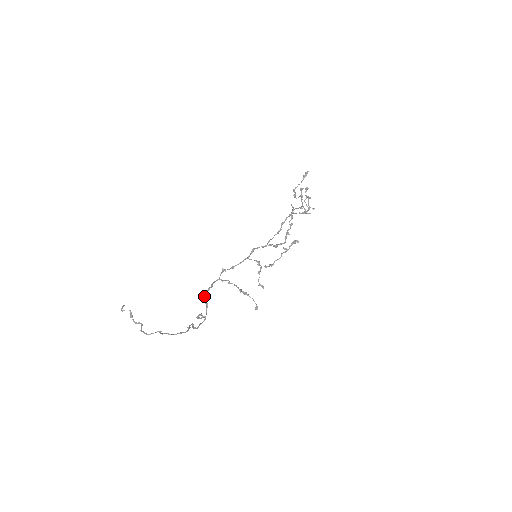
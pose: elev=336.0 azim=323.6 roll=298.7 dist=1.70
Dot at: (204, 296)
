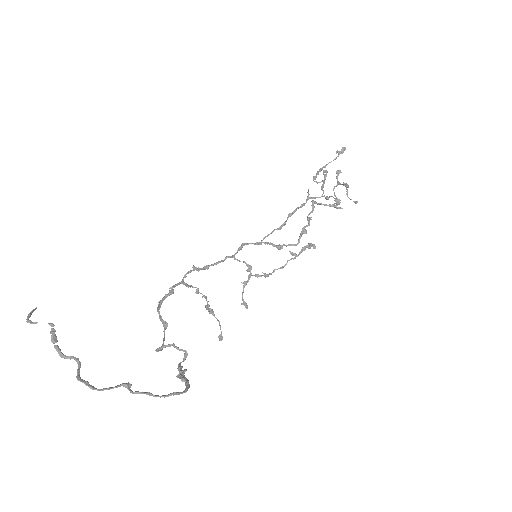
Dot at: (159, 308)
